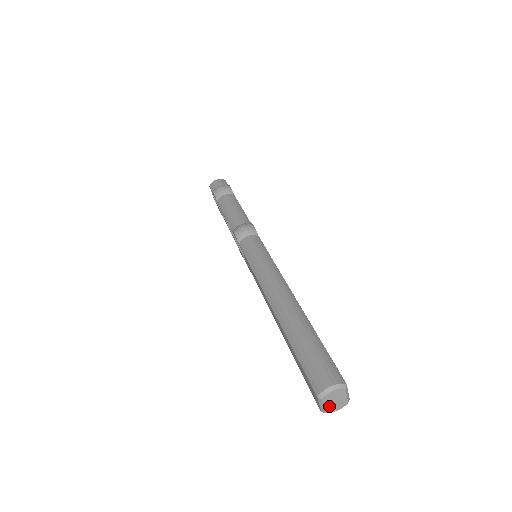
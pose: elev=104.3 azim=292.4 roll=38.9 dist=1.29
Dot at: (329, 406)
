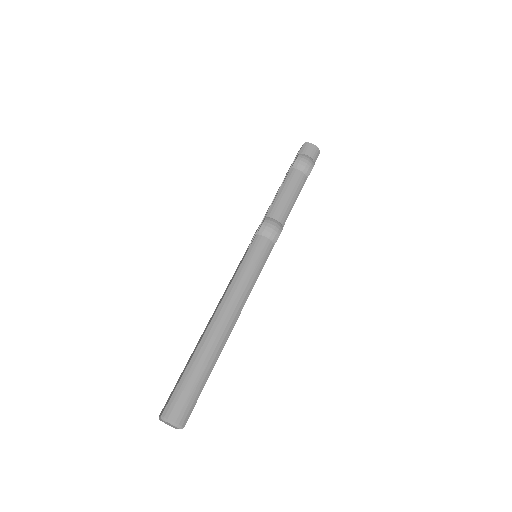
Dot at: (164, 422)
